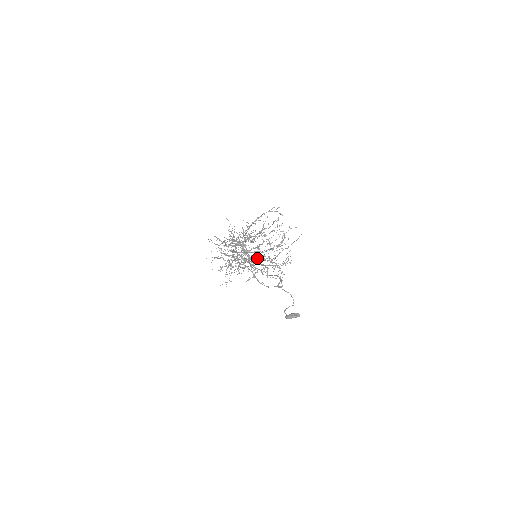
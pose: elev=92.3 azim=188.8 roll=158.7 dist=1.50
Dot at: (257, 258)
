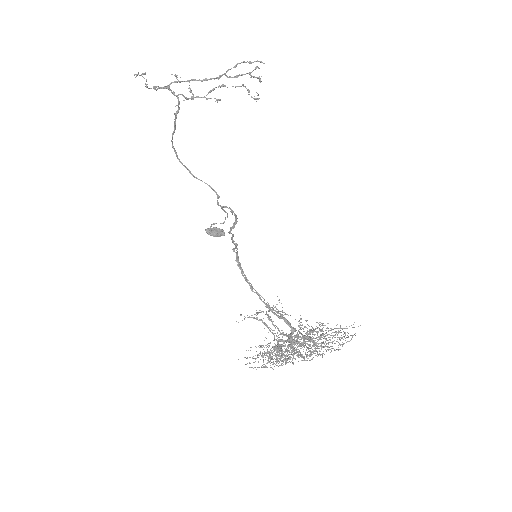
Dot at: (294, 336)
